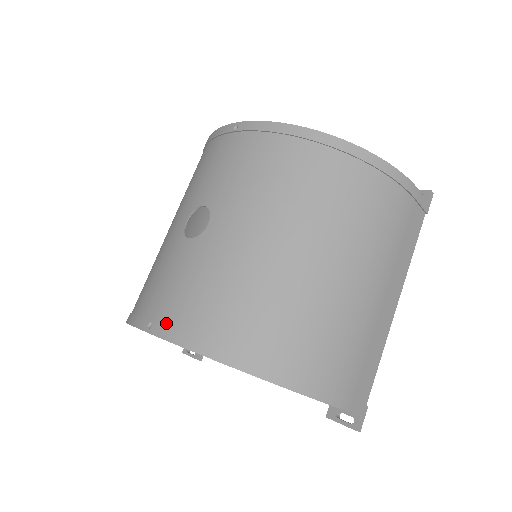
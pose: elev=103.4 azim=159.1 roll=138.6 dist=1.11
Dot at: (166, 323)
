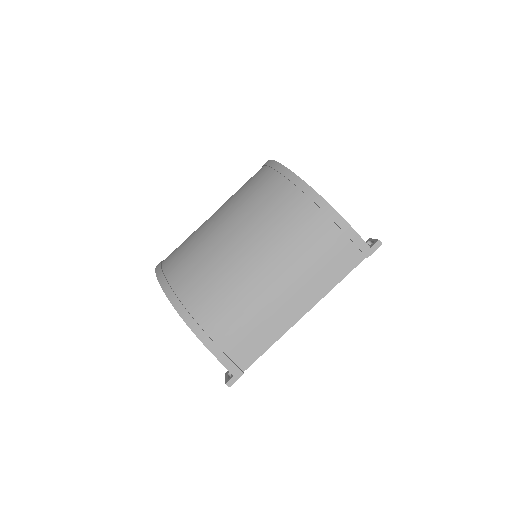
Dot at: (163, 262)
